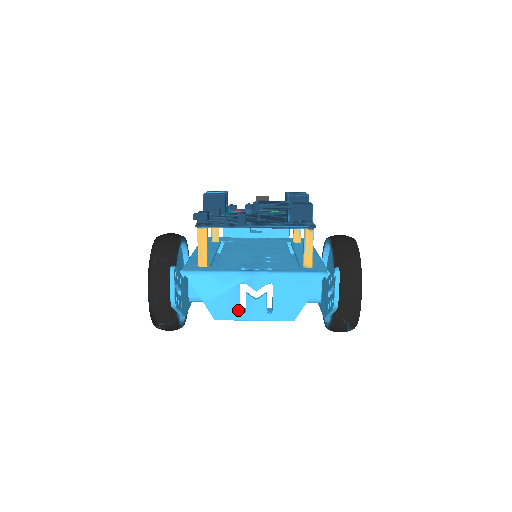
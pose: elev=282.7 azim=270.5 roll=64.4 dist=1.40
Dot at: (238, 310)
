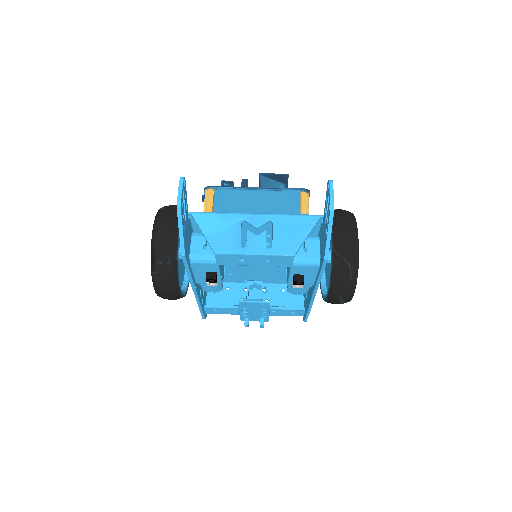
Dot at: (238, 245)
